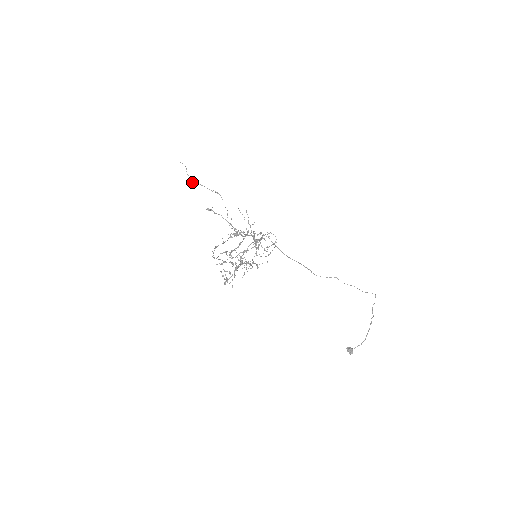
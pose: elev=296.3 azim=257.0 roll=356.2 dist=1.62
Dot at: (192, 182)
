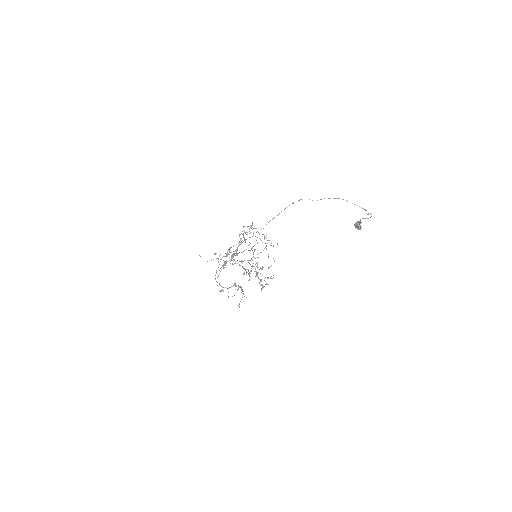
Dot at: occluded
